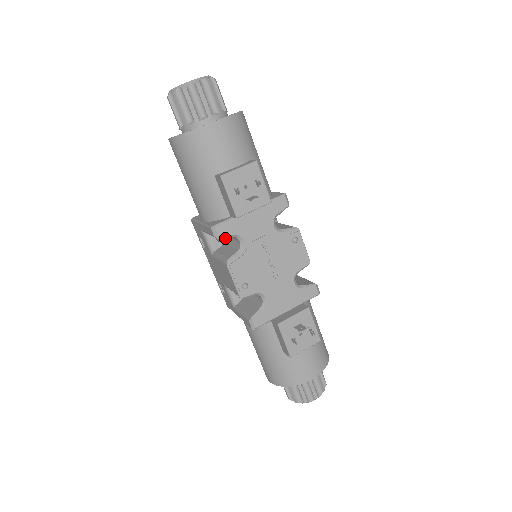
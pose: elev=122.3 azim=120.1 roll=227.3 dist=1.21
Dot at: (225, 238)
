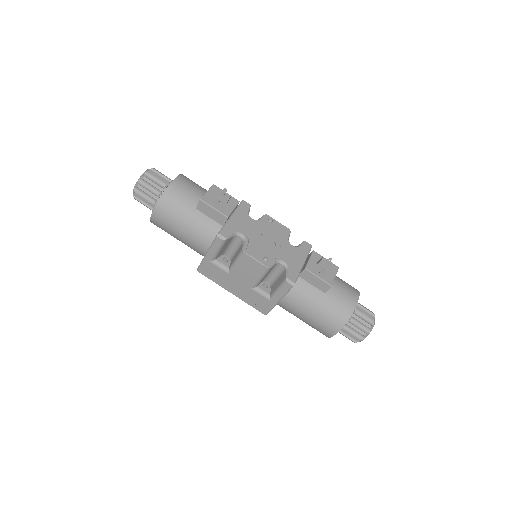
Dot at: (228, 258)
